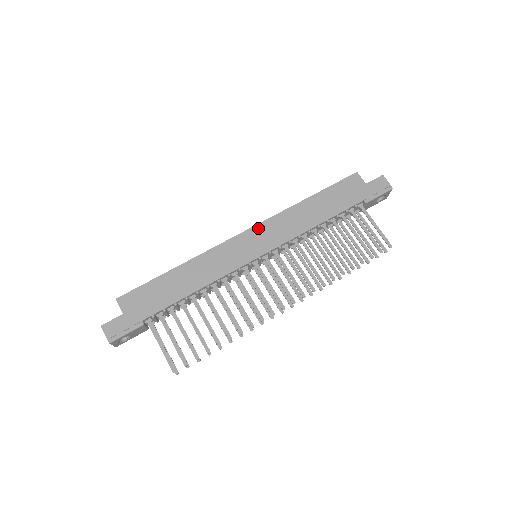
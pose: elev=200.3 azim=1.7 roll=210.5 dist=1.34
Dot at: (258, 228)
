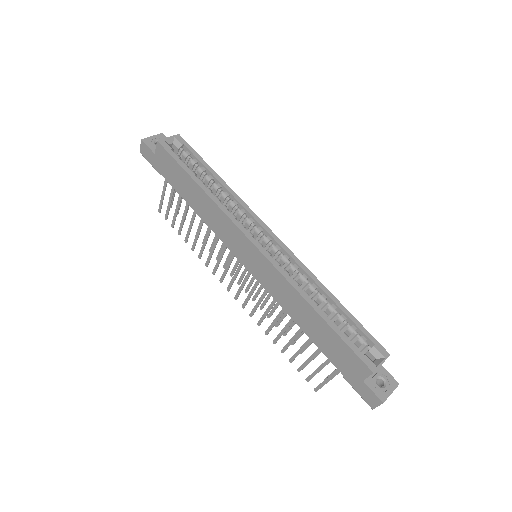
Dot at: (264, 260)
